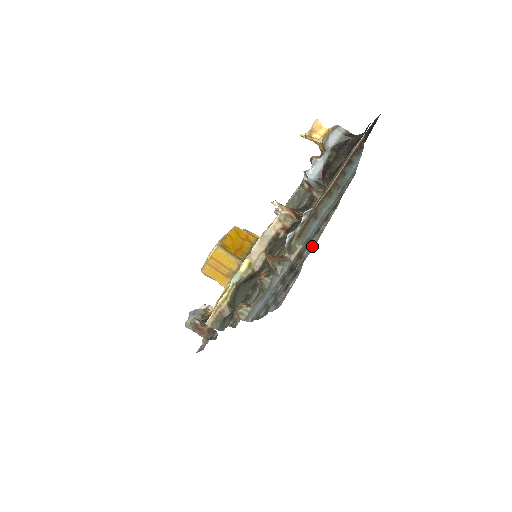
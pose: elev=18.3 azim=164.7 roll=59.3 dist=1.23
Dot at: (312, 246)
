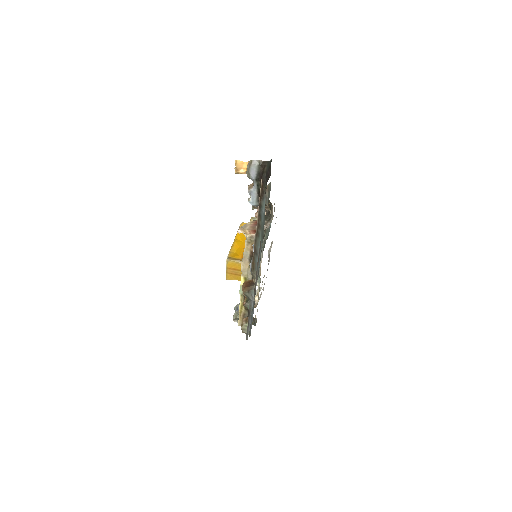
Dot at: occluded
